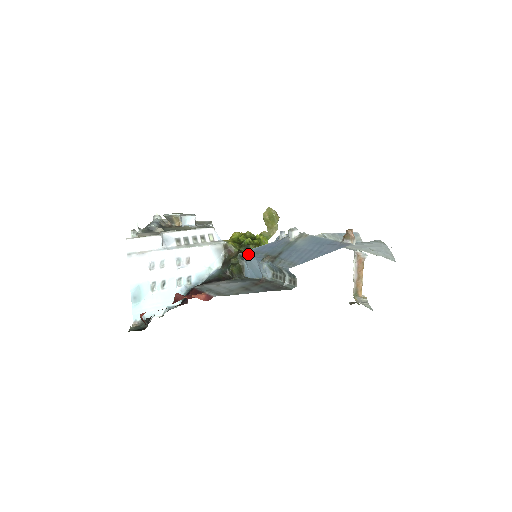
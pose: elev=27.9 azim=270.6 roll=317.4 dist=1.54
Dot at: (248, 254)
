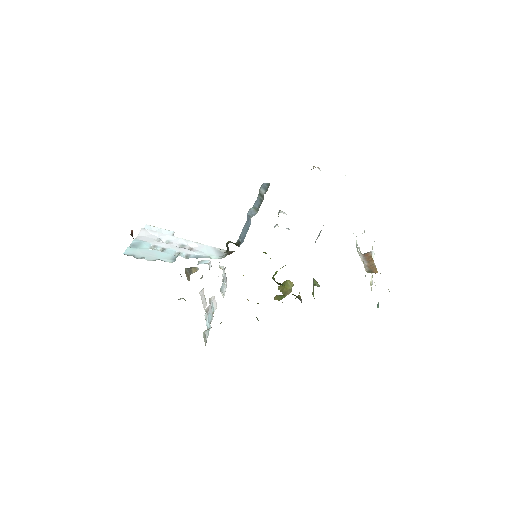
Dot at: occluded
